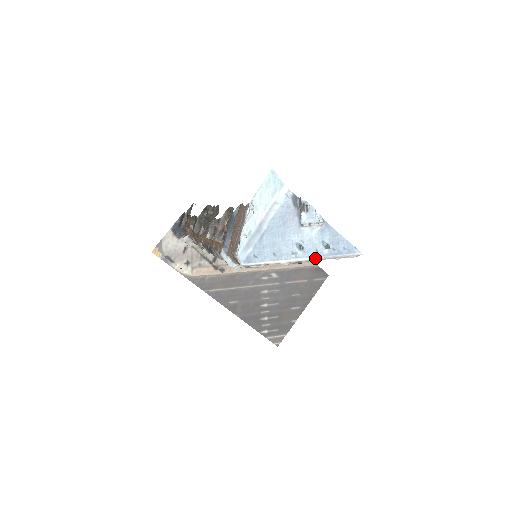
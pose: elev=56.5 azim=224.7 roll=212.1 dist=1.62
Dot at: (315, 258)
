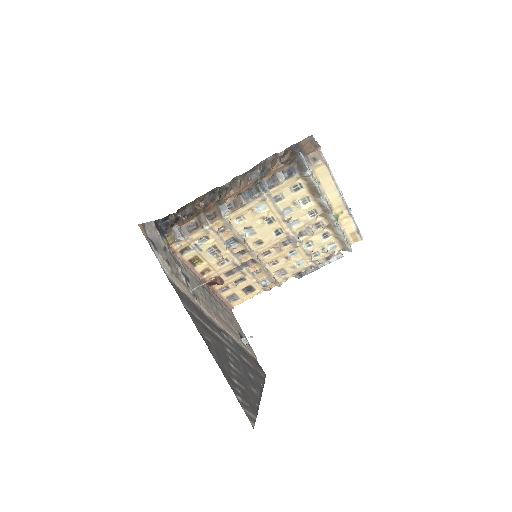
Dot at: (348, 208)
